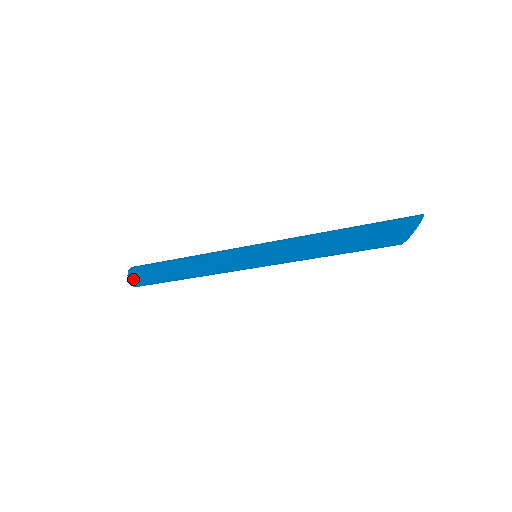
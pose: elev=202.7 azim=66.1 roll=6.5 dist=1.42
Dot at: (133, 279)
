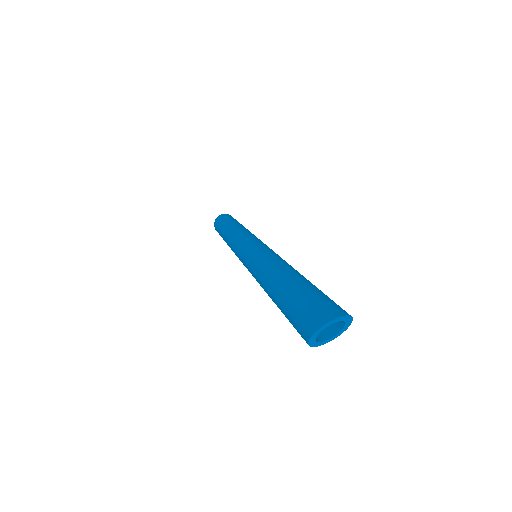
Dot at: occluded
